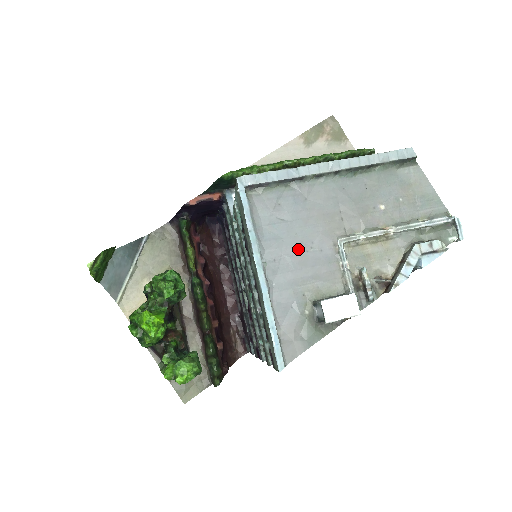
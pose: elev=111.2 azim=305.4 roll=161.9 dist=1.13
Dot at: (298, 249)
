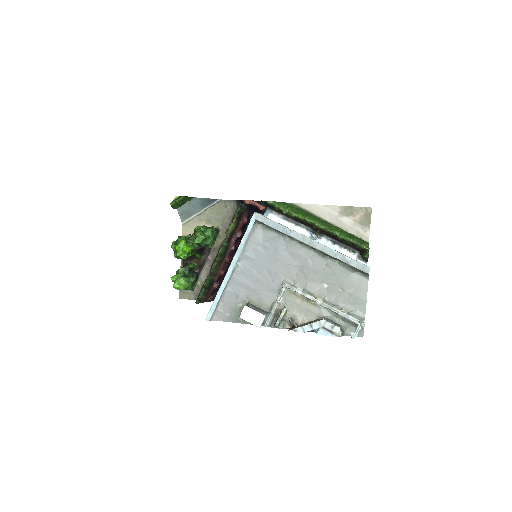
Dot at: (261, 271)
